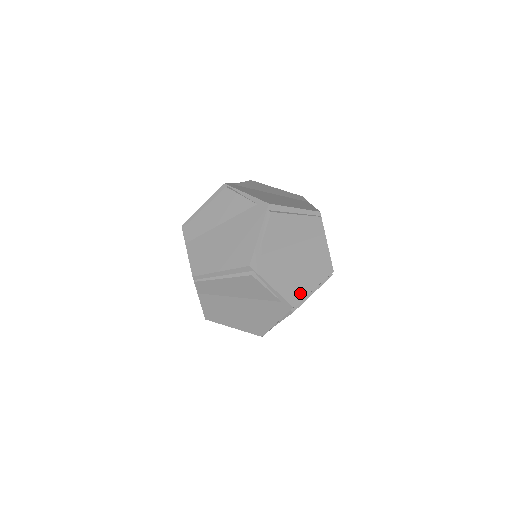
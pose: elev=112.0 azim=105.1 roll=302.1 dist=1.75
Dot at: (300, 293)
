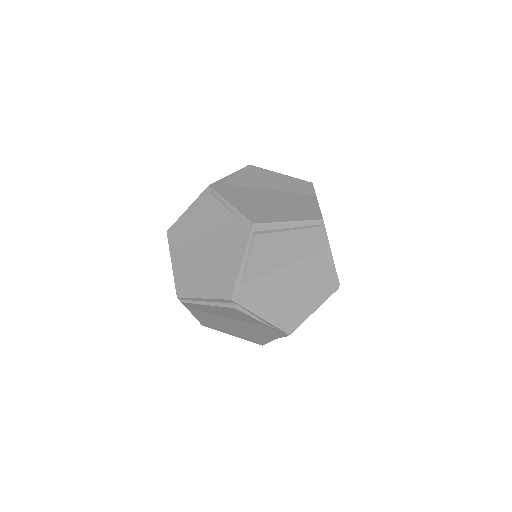
Dot at: (296, 317)
